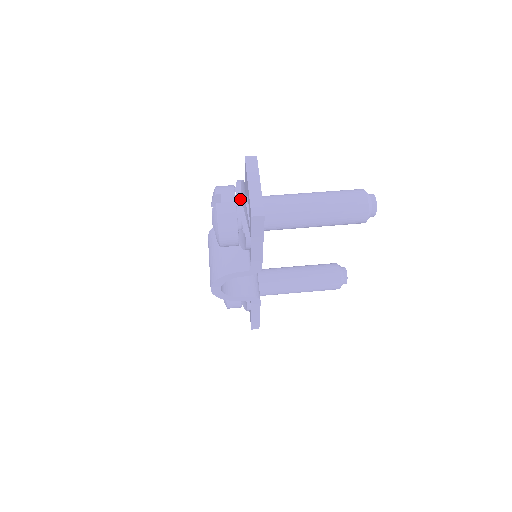
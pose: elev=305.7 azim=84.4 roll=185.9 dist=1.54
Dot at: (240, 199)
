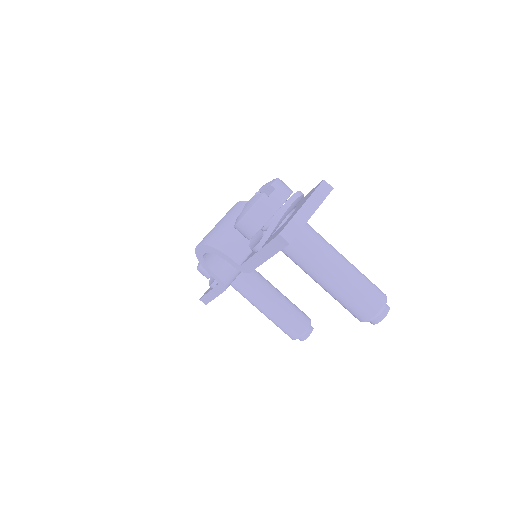
Dot at: (285, 209)
